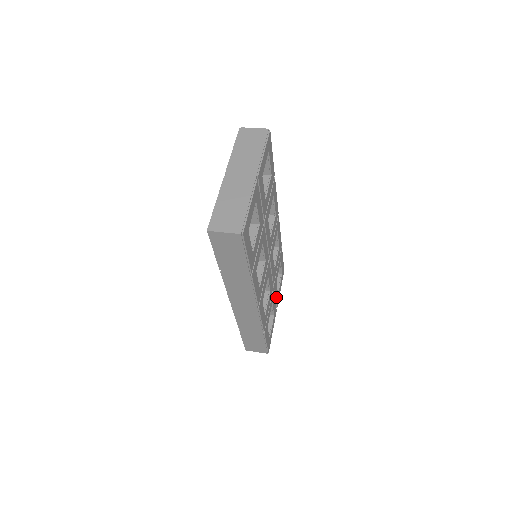
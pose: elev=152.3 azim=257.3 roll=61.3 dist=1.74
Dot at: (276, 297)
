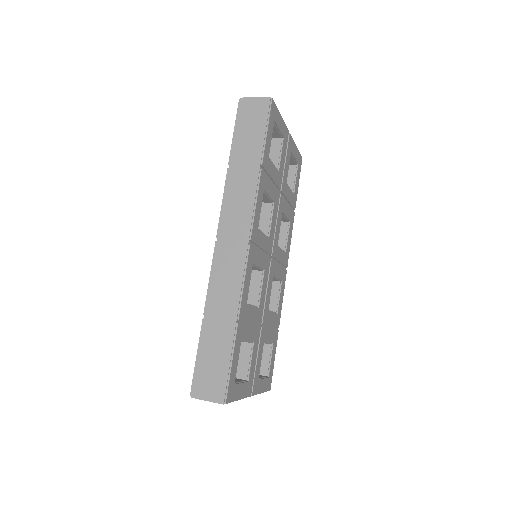
Dot at: (257, 368)
